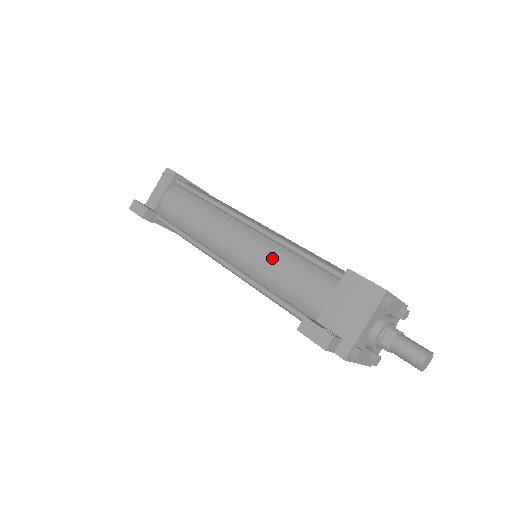
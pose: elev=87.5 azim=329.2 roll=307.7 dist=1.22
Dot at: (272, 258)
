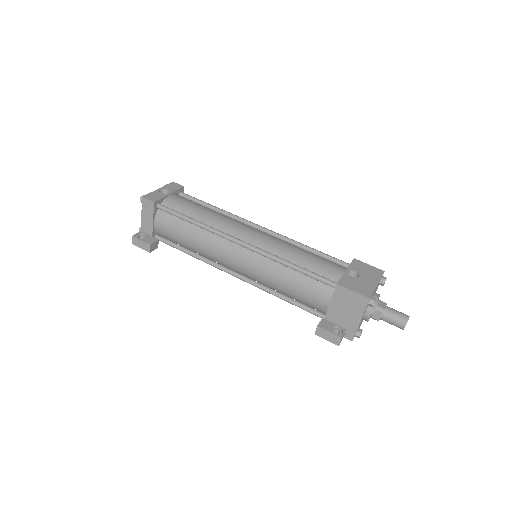
Dot at: (274, 275)
